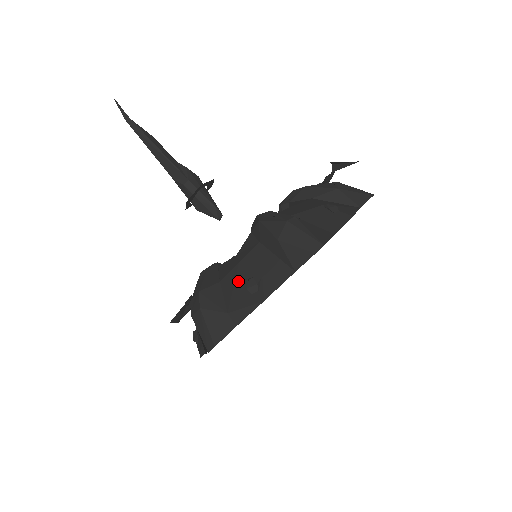
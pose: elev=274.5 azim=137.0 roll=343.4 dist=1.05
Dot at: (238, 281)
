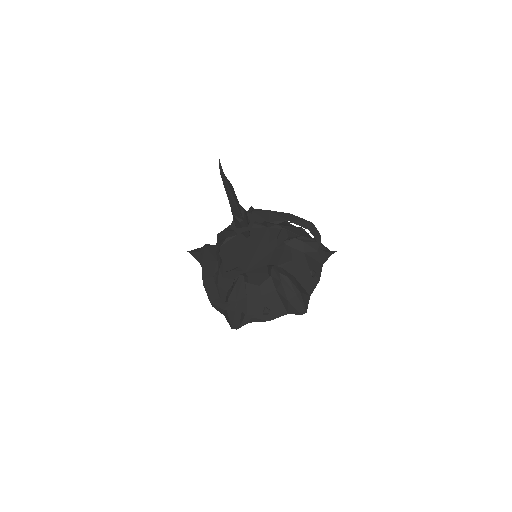
Dot at: (258, 305)
